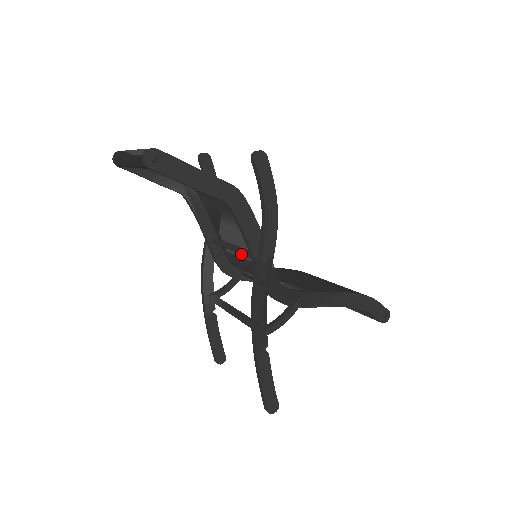
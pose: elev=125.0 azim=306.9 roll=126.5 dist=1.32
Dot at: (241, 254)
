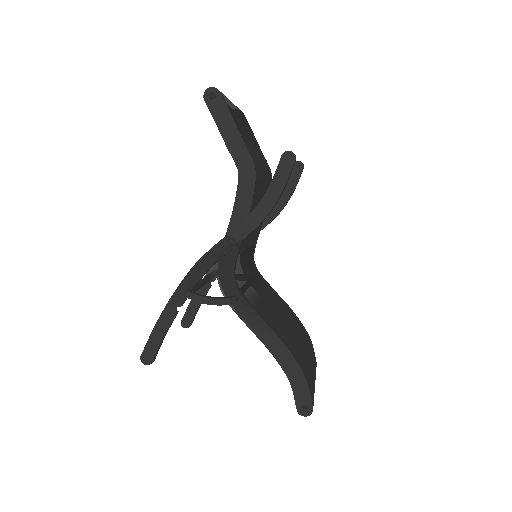
Dot at: occluded
